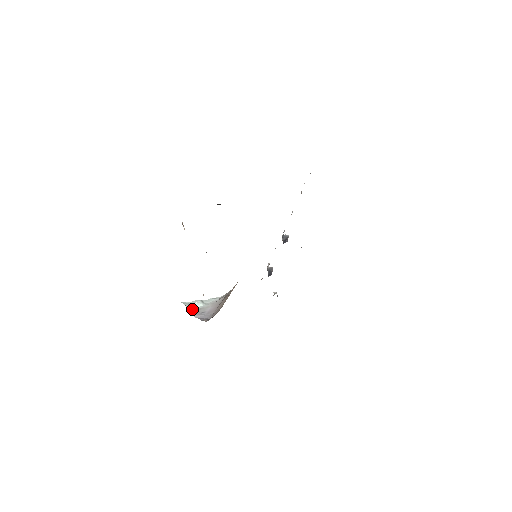
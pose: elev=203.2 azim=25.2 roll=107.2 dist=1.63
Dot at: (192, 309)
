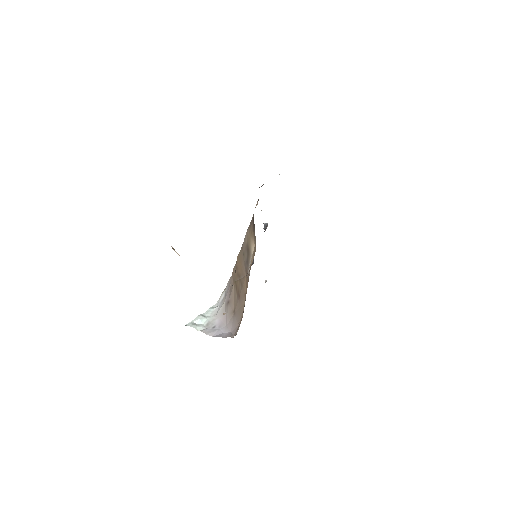
Dot at: (201, 328)
